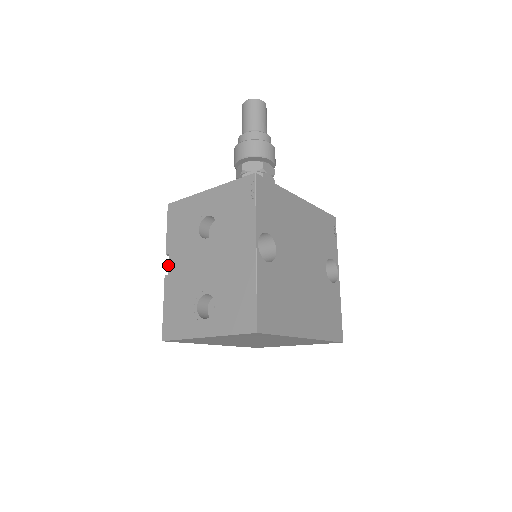
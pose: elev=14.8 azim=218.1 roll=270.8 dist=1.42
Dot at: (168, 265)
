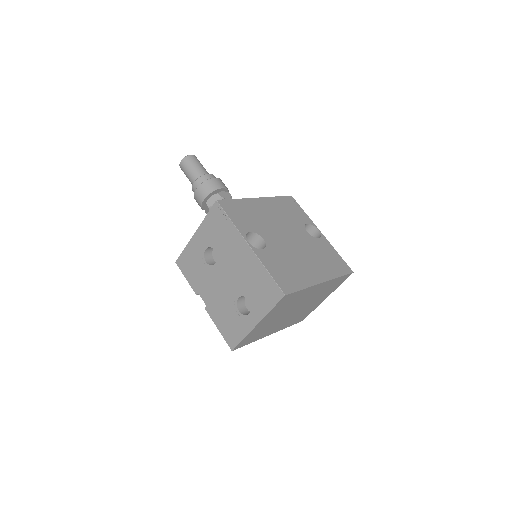
Dot at: occluded
